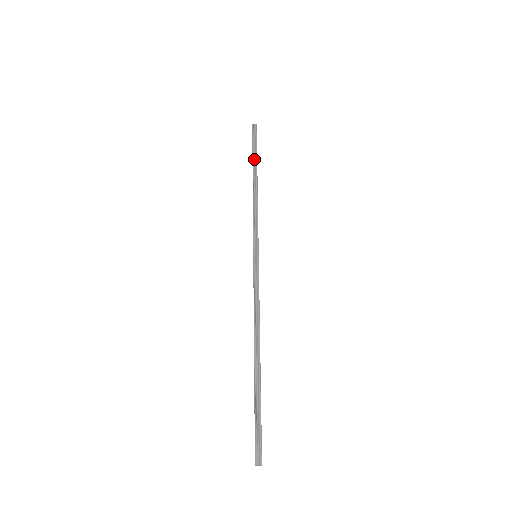
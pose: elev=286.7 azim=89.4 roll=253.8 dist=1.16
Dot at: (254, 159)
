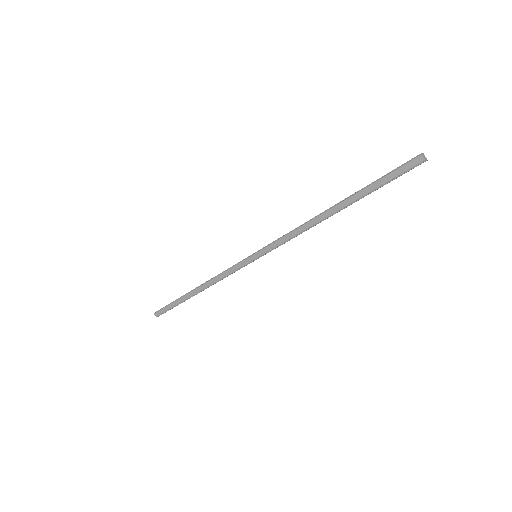
Dot at: (181, 297)
